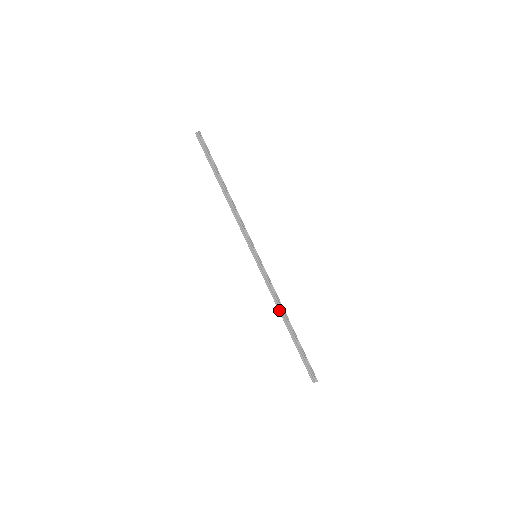
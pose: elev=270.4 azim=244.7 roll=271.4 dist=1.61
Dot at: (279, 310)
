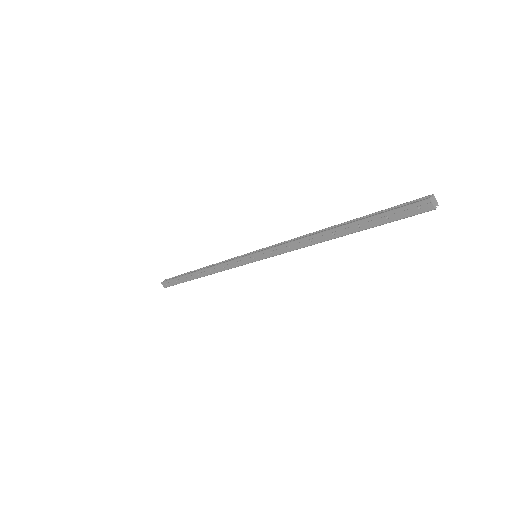
Dot at: (311, 235)
